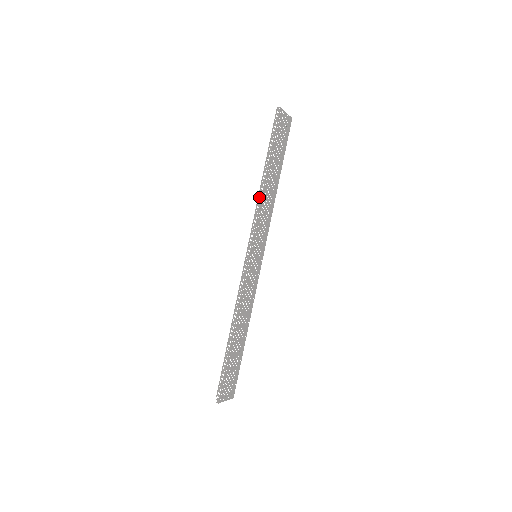
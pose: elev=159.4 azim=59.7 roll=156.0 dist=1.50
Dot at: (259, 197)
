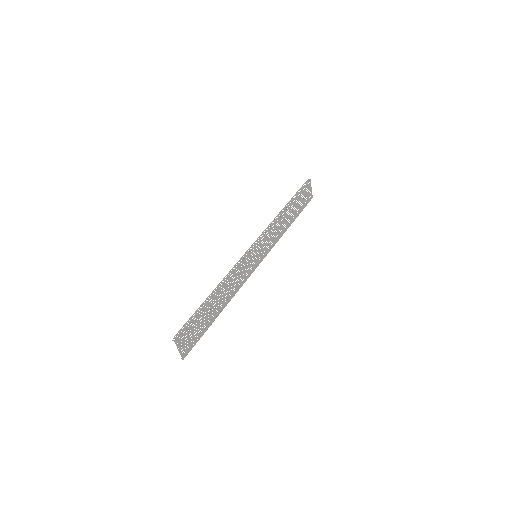
Dot at: occluded
